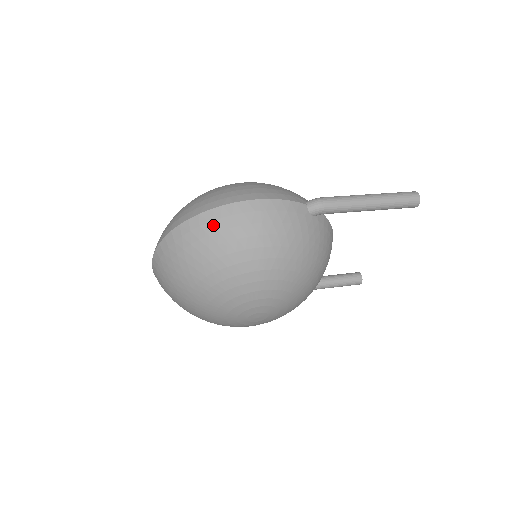
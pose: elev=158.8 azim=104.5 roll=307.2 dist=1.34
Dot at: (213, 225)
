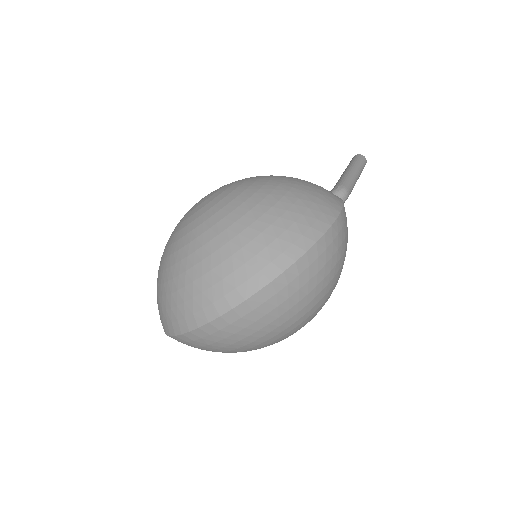
Dot at: (321, 259)
